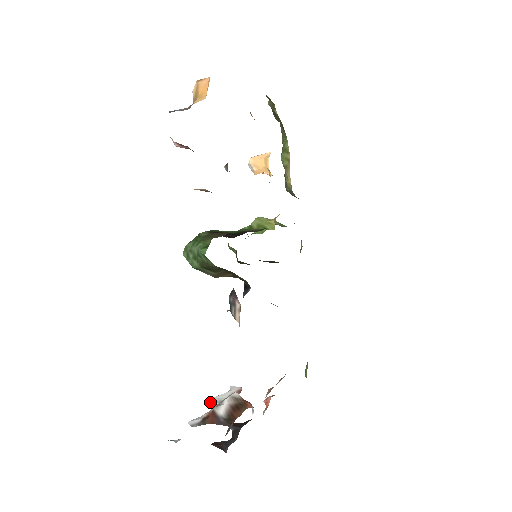
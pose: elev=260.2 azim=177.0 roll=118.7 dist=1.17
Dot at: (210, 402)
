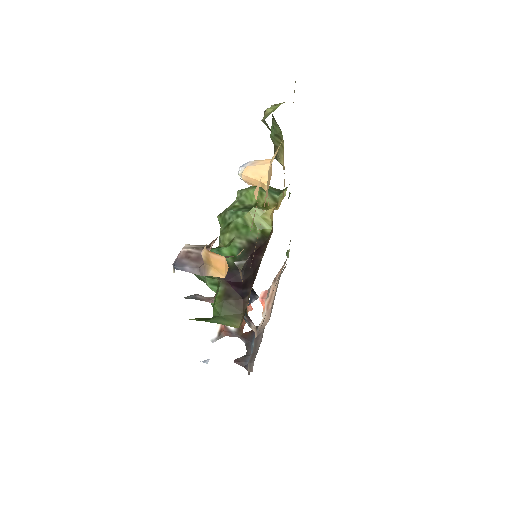
Dot at: occluded
